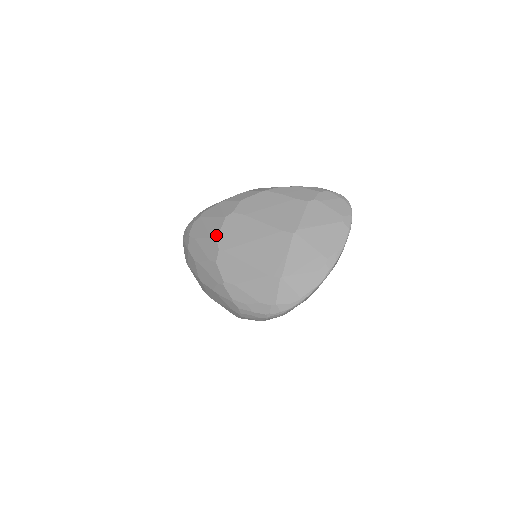
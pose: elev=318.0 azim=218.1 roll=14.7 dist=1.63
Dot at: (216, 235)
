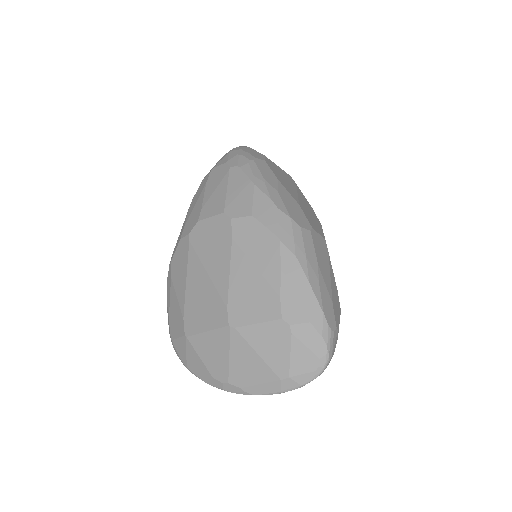
Dot at: (202, 216)
